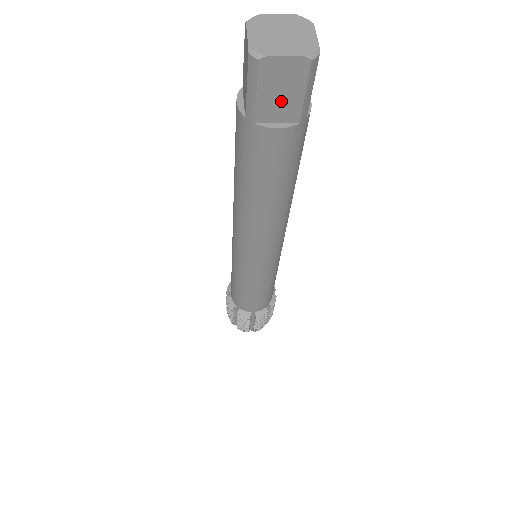
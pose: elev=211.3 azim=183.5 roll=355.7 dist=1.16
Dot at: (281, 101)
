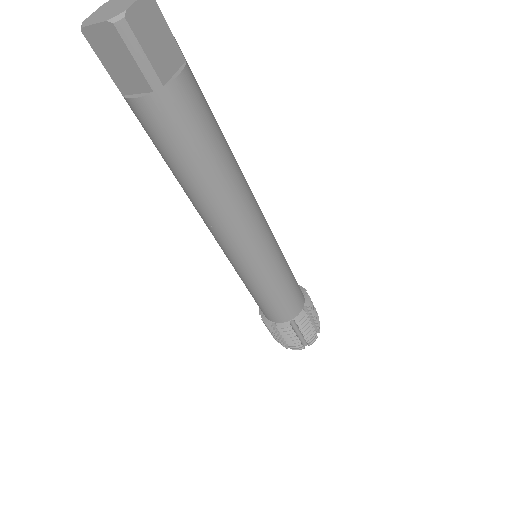
Dot at: (124, 70)
